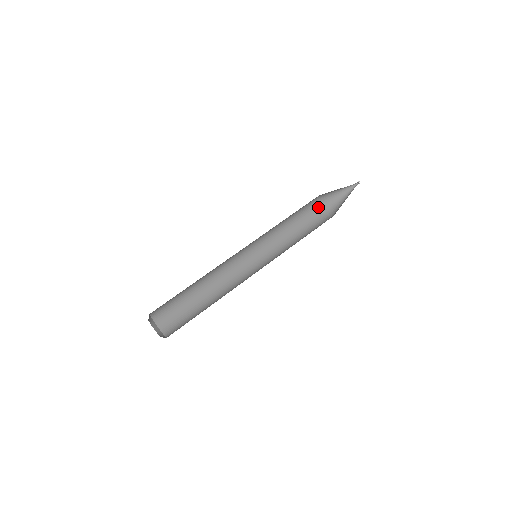
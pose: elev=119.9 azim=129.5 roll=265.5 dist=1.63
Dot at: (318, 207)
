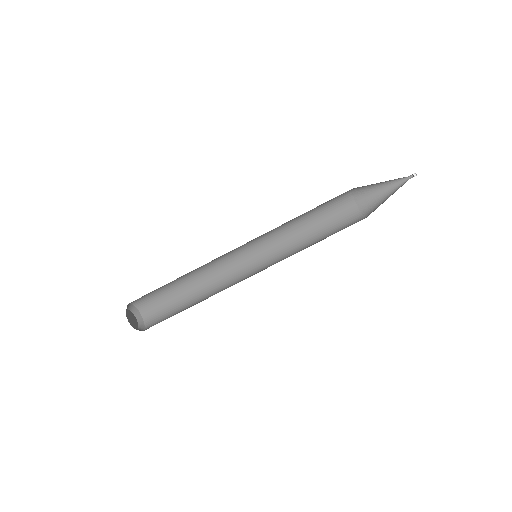
Dot at: (350, 193)
